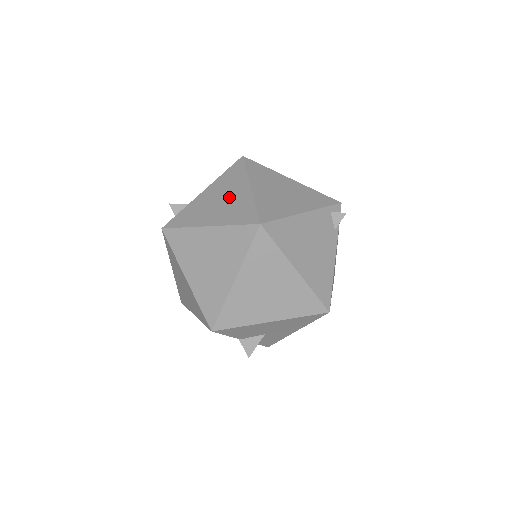
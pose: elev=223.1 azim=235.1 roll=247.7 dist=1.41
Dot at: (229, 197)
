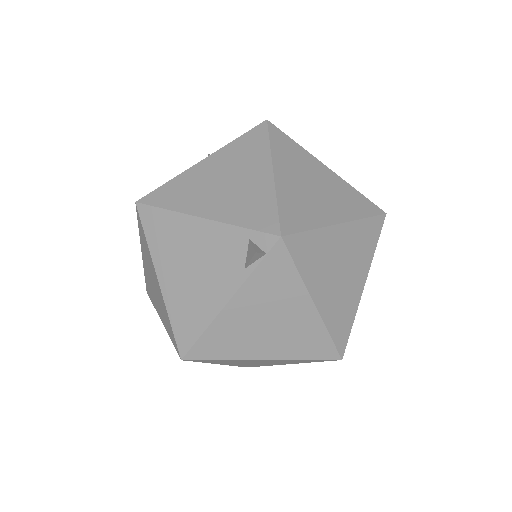
Dot at: occluded
